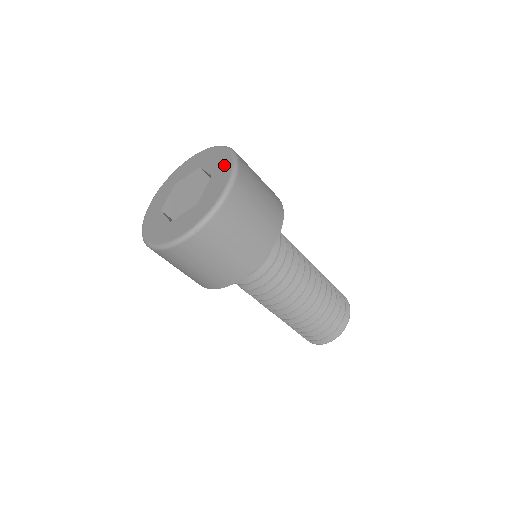
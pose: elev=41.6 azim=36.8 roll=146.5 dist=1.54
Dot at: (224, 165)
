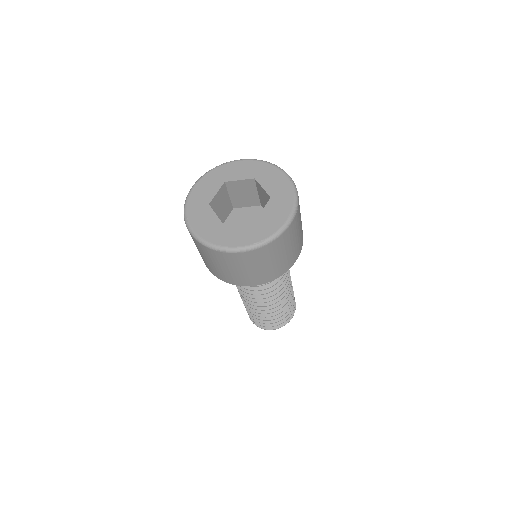
Dot at: (259, 167)
